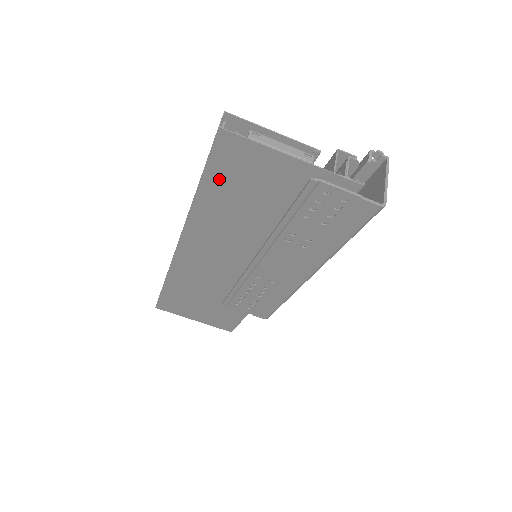
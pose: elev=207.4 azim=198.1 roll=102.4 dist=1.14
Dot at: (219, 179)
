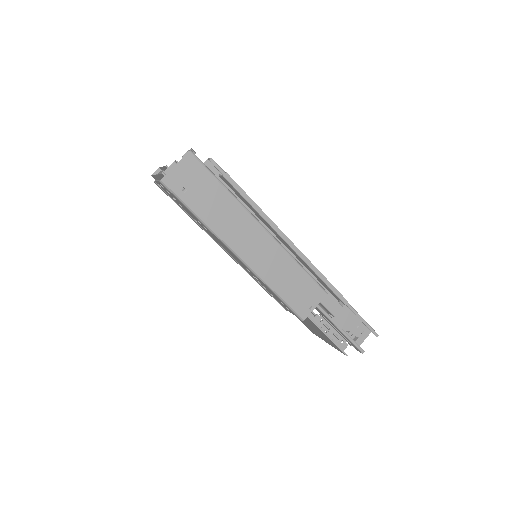
Dot at: occluded
